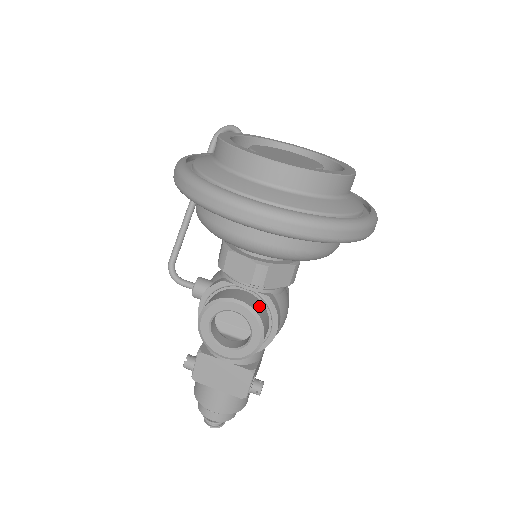
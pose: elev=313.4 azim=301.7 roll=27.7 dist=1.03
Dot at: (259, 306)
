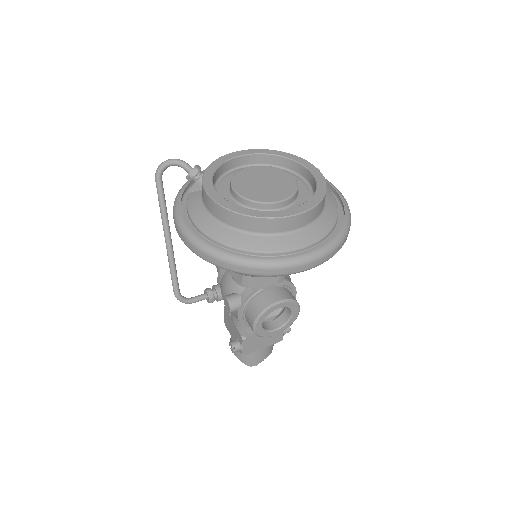
Dot at: (287, 292)
